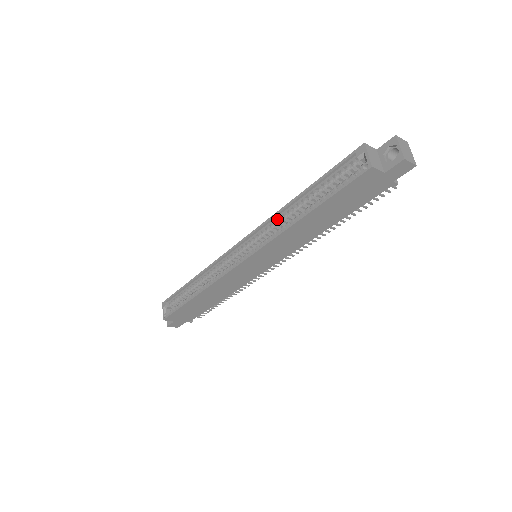
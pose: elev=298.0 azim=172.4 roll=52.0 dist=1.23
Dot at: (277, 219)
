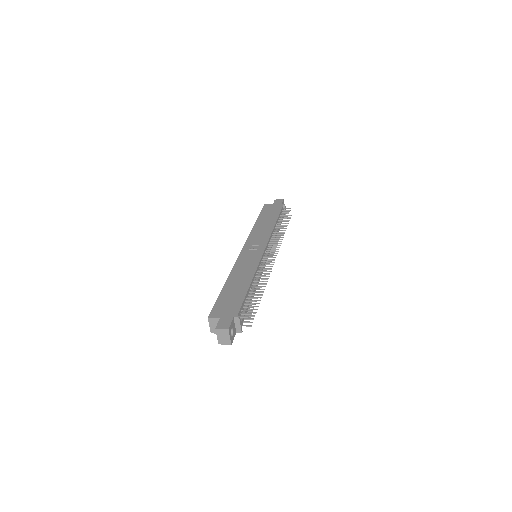
Dot at: occluded
